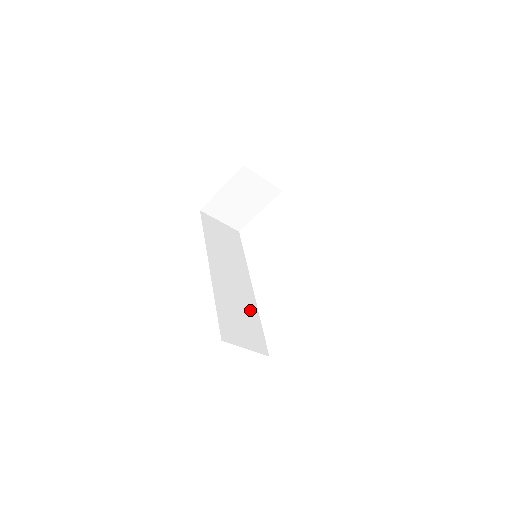
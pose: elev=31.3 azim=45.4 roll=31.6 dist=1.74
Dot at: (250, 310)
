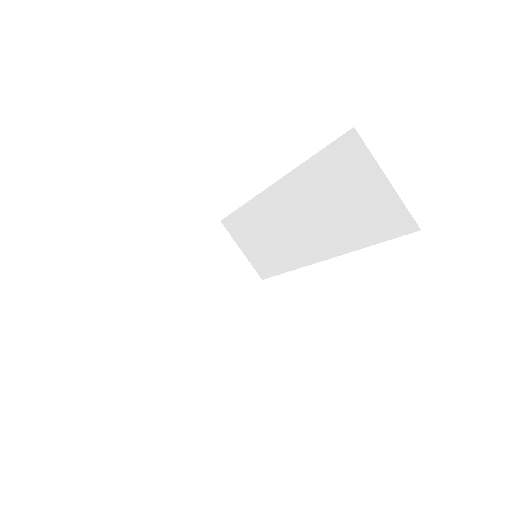
Dot at: occluded
